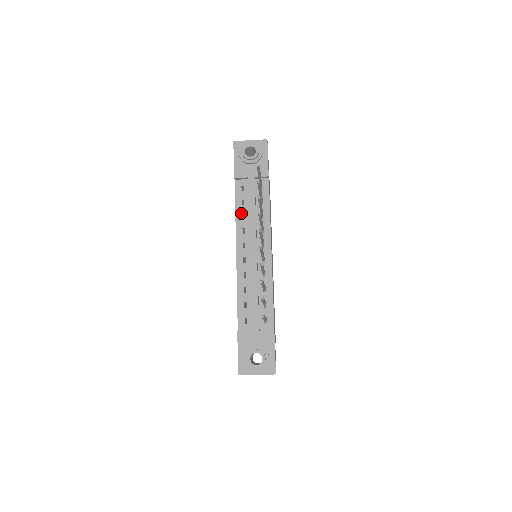
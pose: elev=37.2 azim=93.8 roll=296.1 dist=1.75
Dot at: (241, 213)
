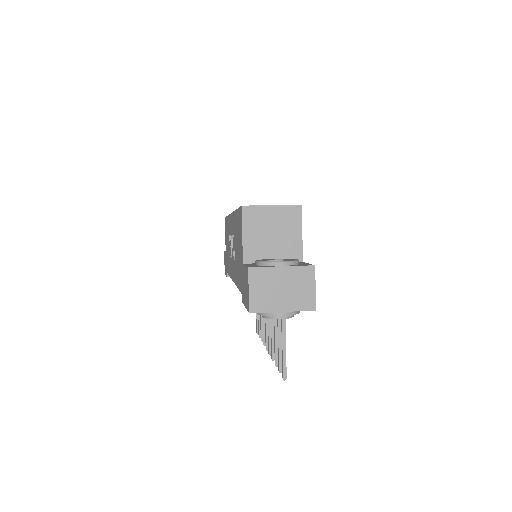
Dot at: occluded
